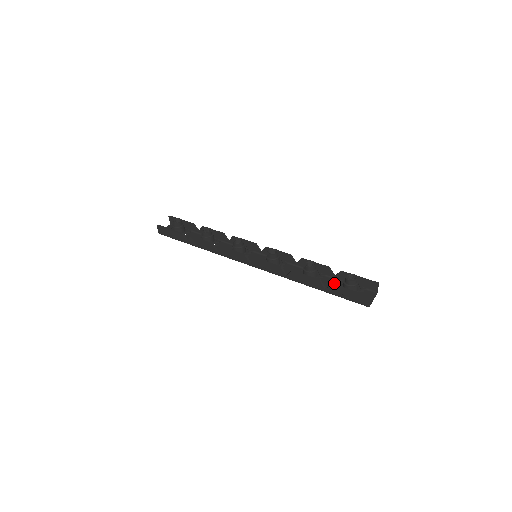
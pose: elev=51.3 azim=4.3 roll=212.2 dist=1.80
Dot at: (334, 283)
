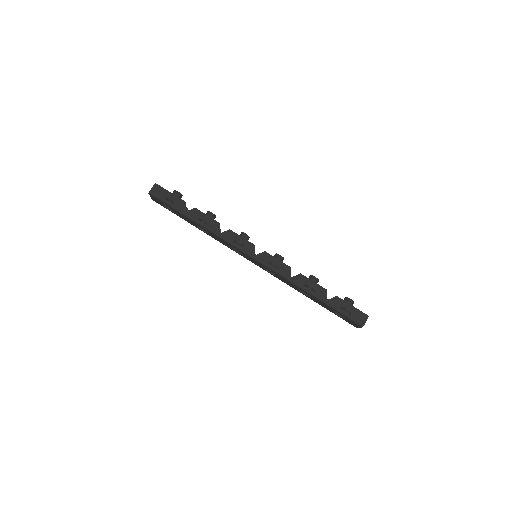
Dot at: occluded
